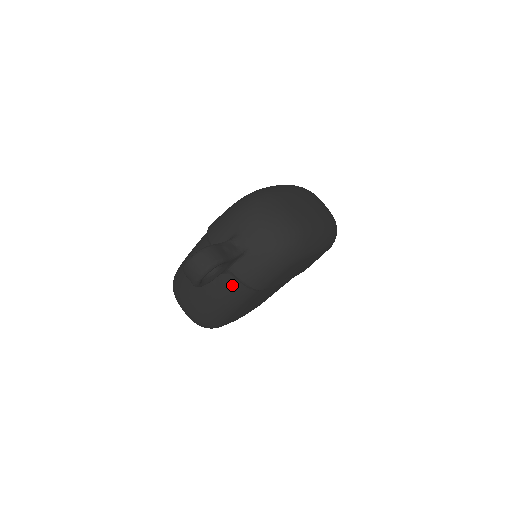
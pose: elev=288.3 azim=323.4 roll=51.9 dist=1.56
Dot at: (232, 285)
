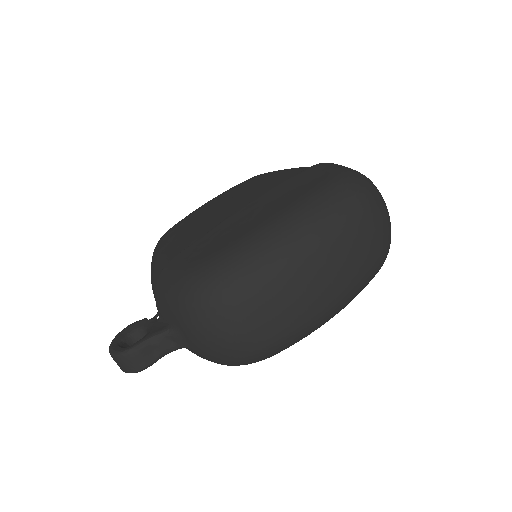
Dot at: occluded
